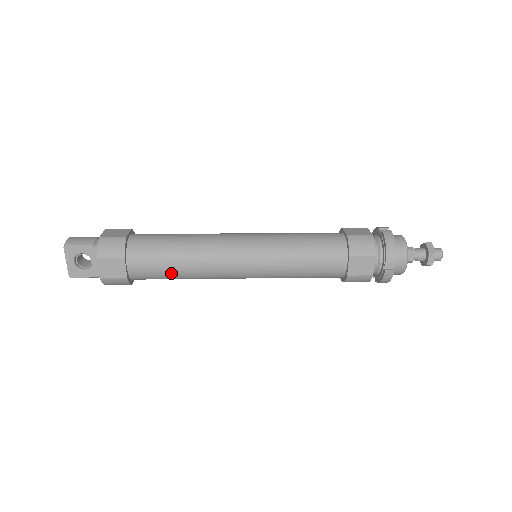
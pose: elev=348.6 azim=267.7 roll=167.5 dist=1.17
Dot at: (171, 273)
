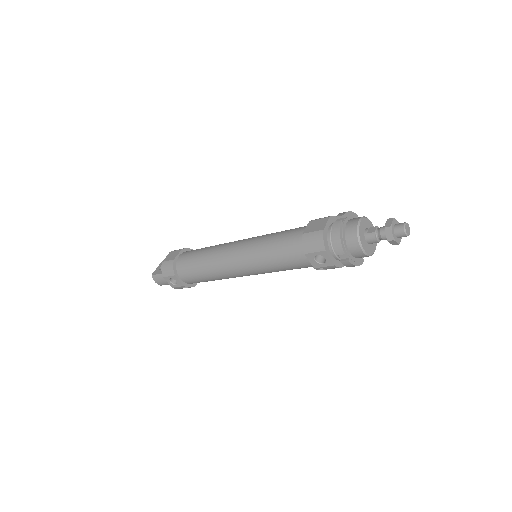
Dot at: (197, 257)
